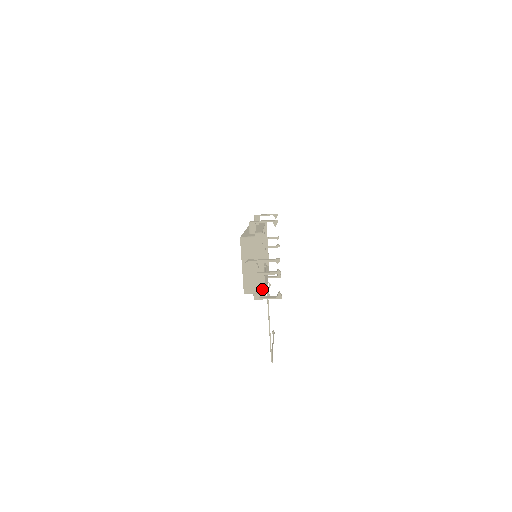
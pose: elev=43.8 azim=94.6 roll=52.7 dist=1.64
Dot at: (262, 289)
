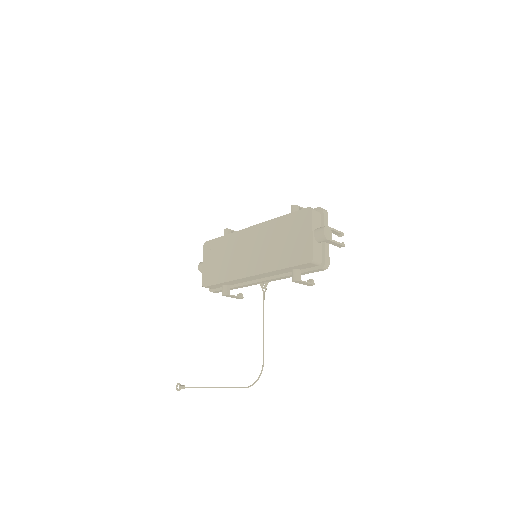
Dot at: (328, 259)
